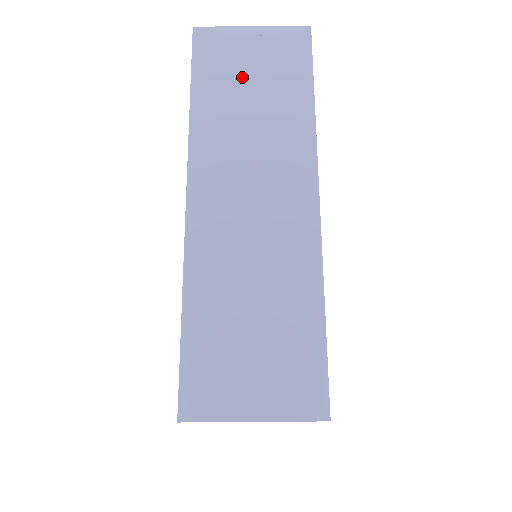
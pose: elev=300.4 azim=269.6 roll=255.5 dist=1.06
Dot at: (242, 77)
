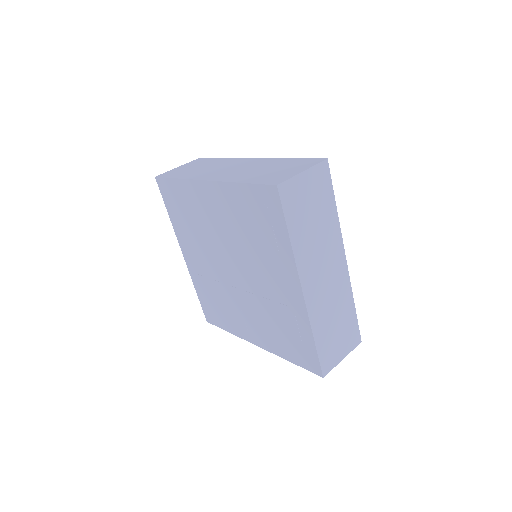
Dot at: (189, 169)
